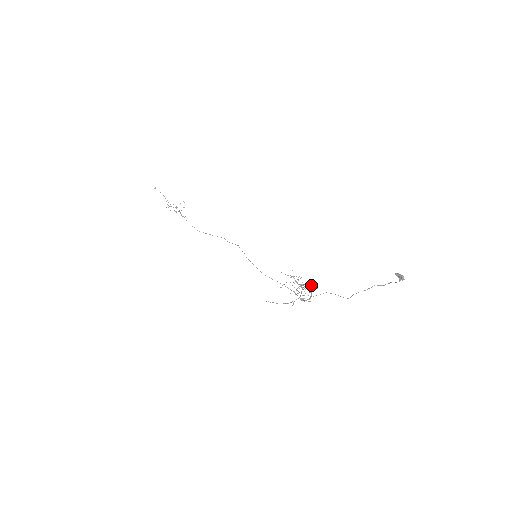
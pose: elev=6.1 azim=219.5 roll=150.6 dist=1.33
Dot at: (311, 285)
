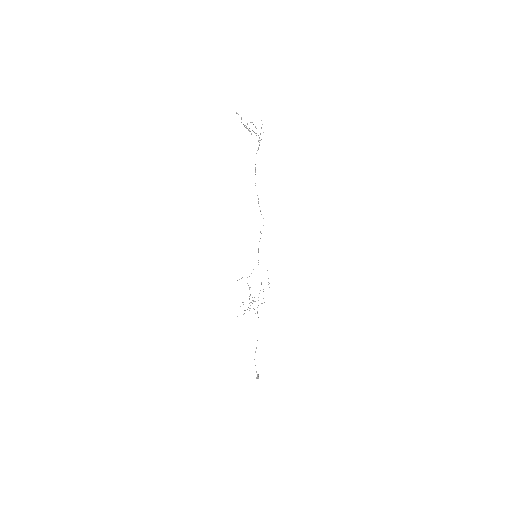
Dot at: occluded
